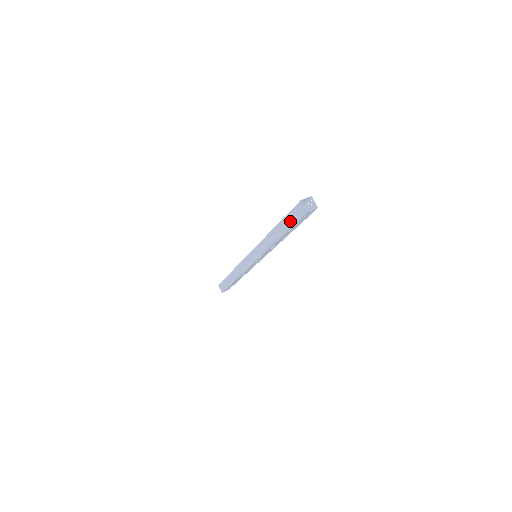
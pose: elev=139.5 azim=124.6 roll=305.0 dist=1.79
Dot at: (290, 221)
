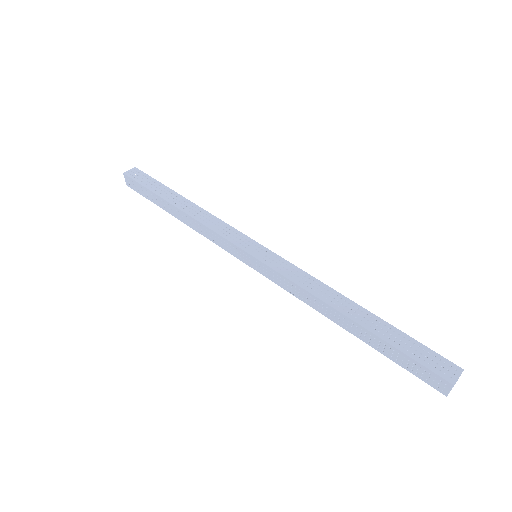
Dot at: (396, 357)
